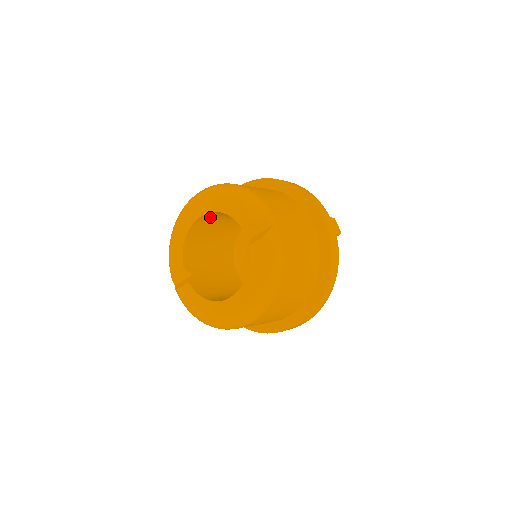
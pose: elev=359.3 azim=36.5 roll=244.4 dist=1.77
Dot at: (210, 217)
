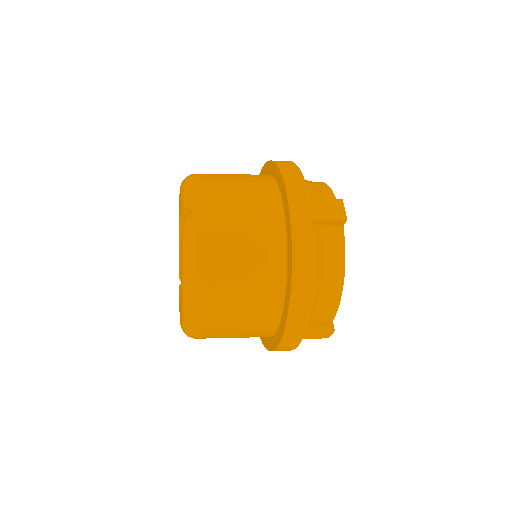
Dot at: occluded
